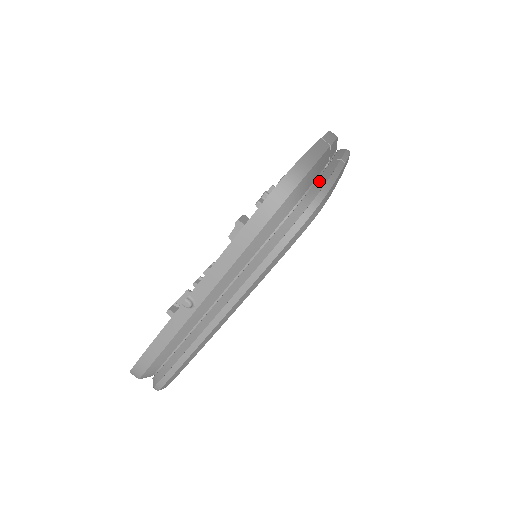
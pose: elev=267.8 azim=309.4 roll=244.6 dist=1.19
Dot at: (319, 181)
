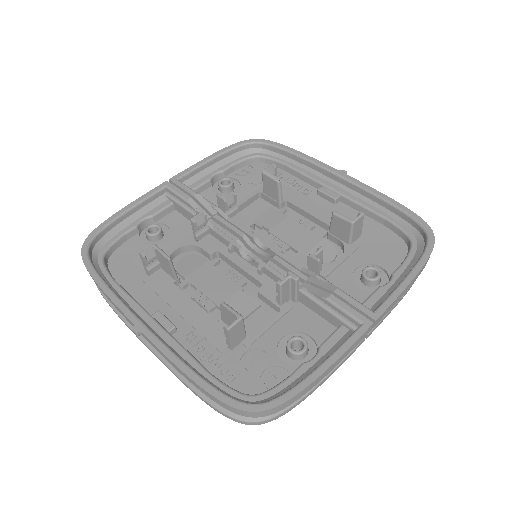
Dot at: occluded
